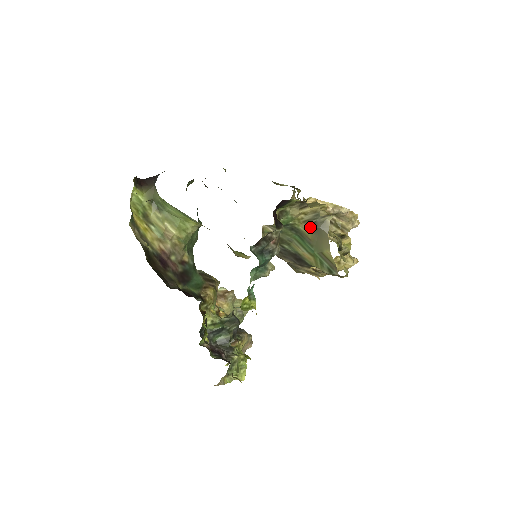
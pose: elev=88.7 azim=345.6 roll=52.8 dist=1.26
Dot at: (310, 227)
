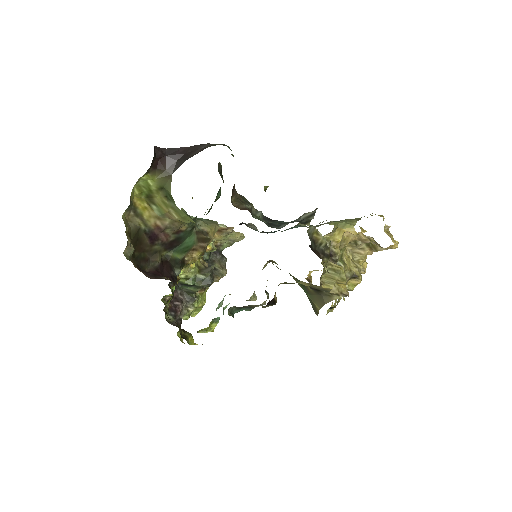
Dot at: (314, 289)
